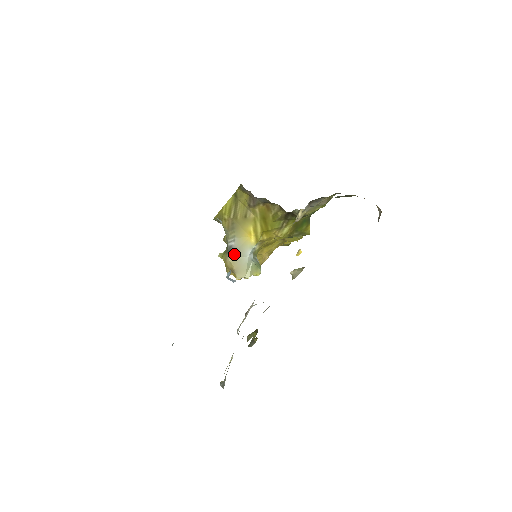
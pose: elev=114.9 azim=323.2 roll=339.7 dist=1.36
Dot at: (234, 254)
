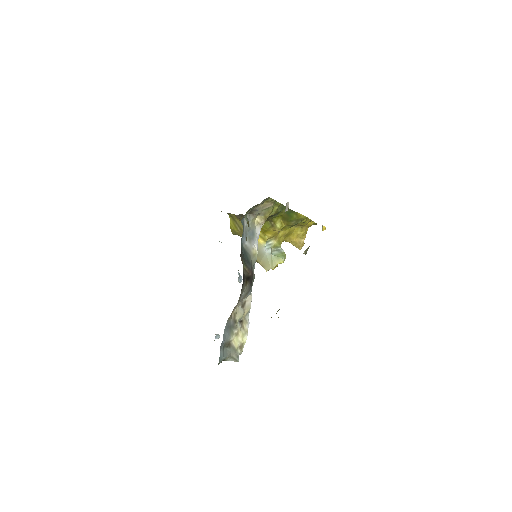
Dot at: occluded
